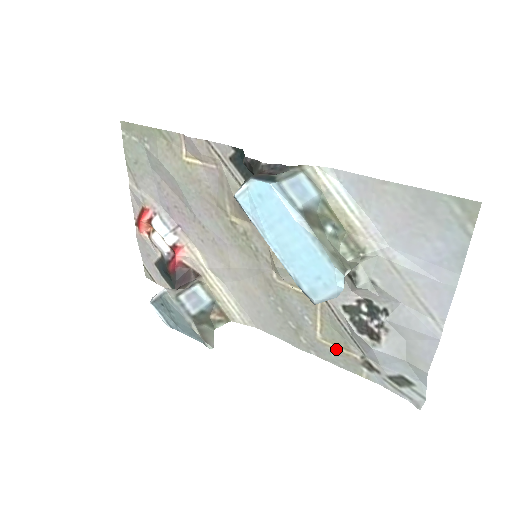
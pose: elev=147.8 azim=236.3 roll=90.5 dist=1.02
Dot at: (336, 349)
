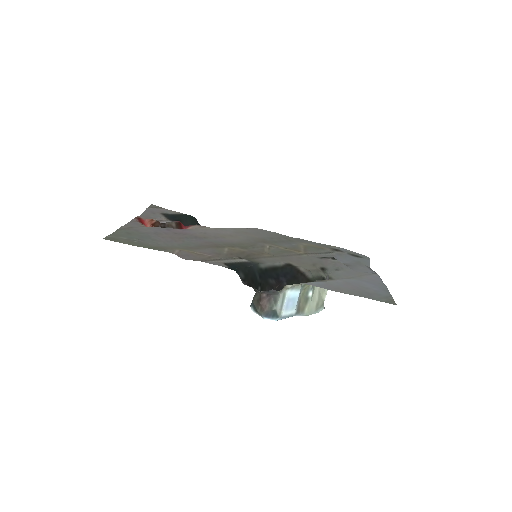
Dot at: (315, 246)
